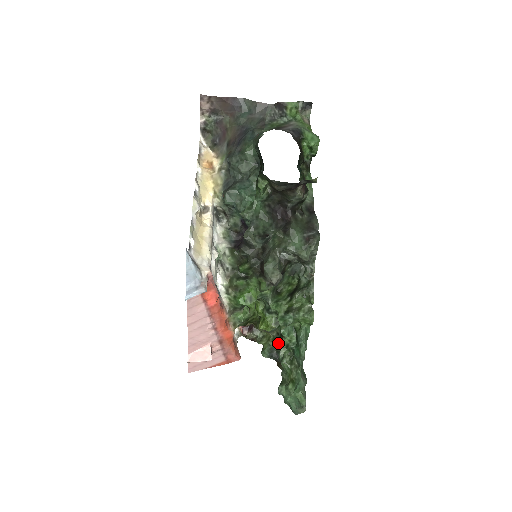
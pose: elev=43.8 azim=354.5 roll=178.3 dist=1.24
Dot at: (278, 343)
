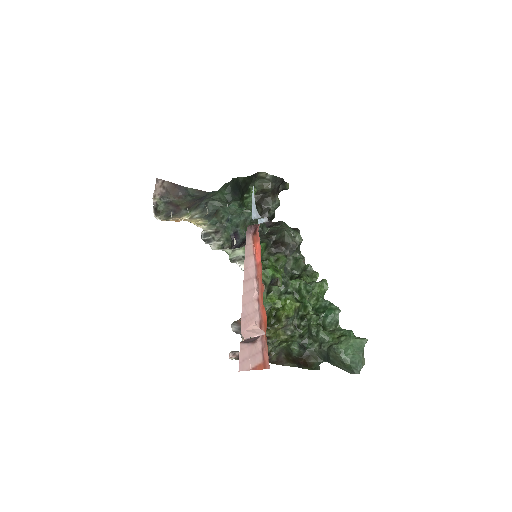
Dot at: (299, 335)
